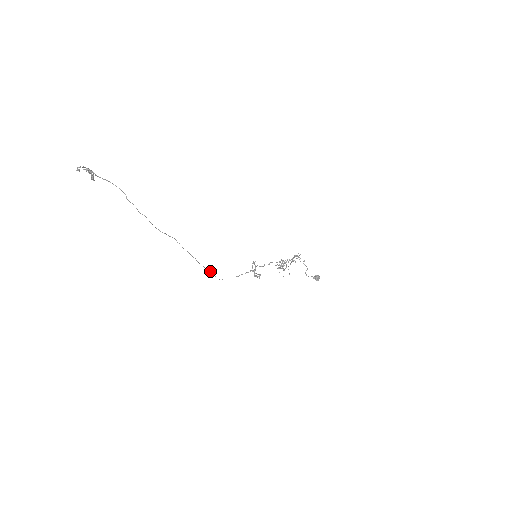
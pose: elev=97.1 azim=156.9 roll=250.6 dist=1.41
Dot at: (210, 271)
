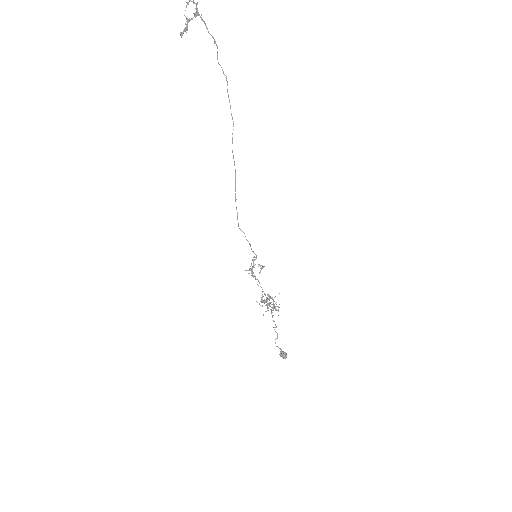
Dot at: occluded
